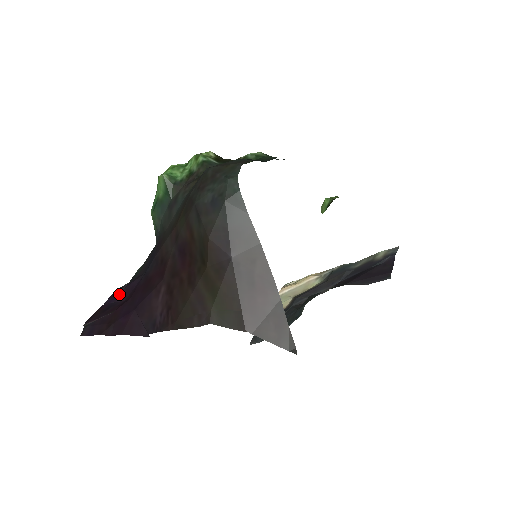
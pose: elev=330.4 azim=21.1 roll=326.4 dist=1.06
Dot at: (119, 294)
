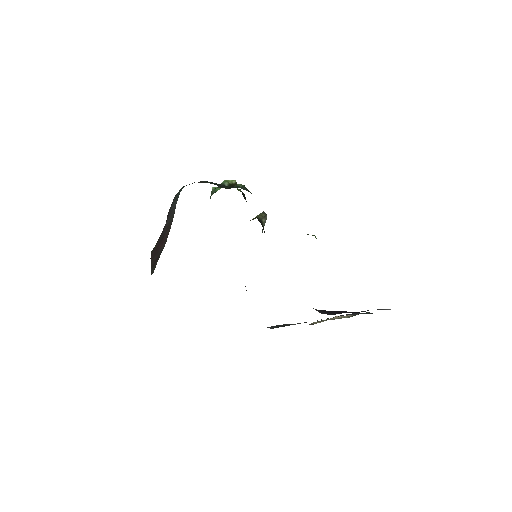
Dot at: occluded
